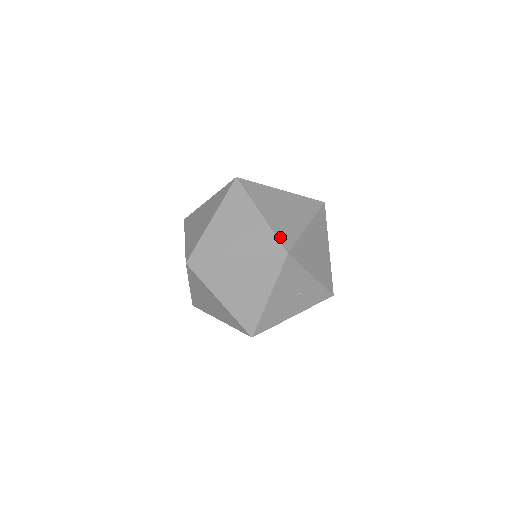
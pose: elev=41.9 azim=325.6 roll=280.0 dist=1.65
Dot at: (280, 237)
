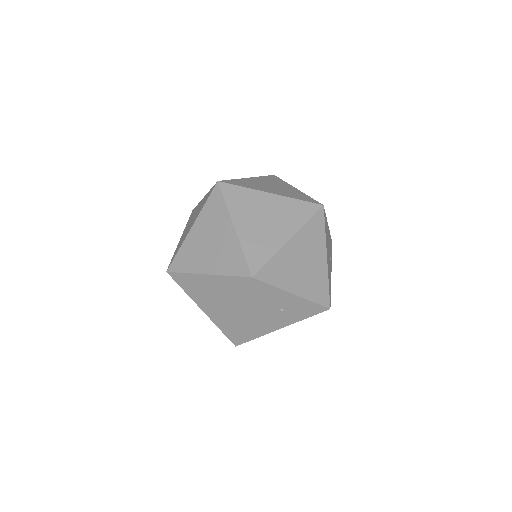
Dot at: (248, 256)
